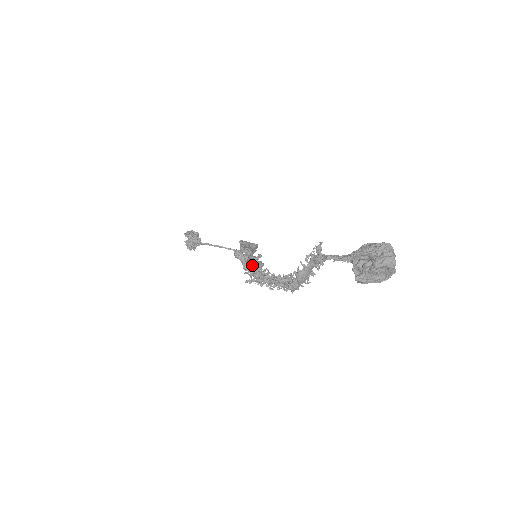
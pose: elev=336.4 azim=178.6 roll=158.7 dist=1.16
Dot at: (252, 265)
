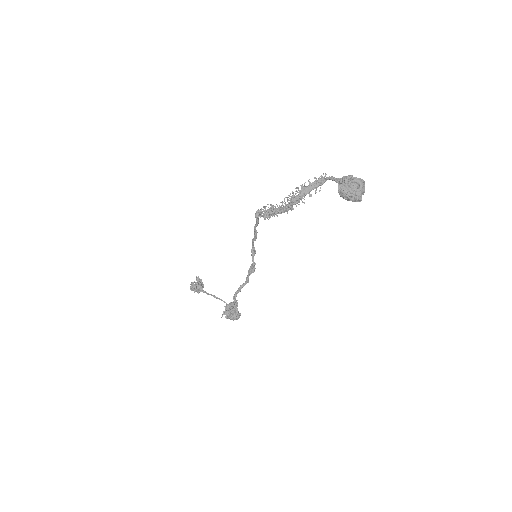
Dot at: (230, 316)
